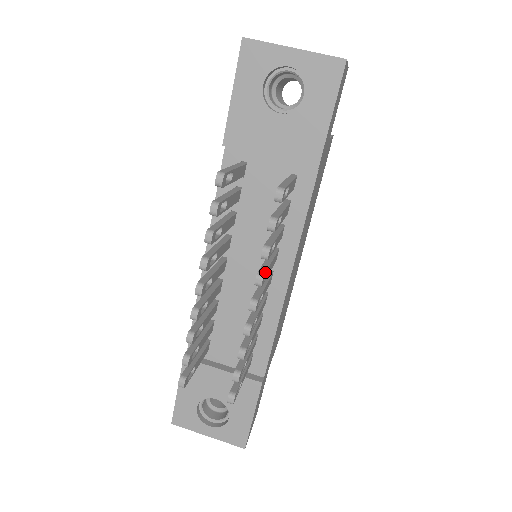
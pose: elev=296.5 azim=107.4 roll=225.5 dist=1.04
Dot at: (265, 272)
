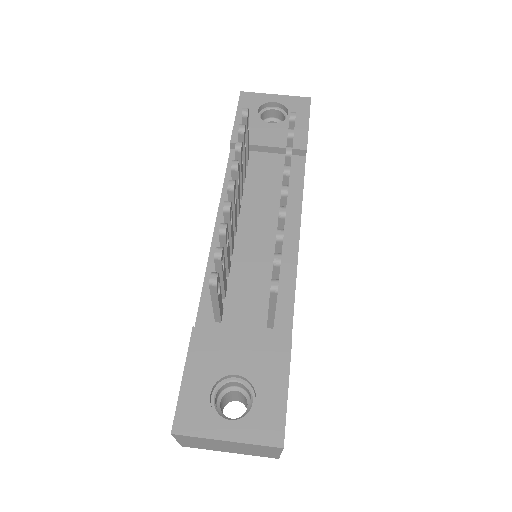
Dot at: occluded
